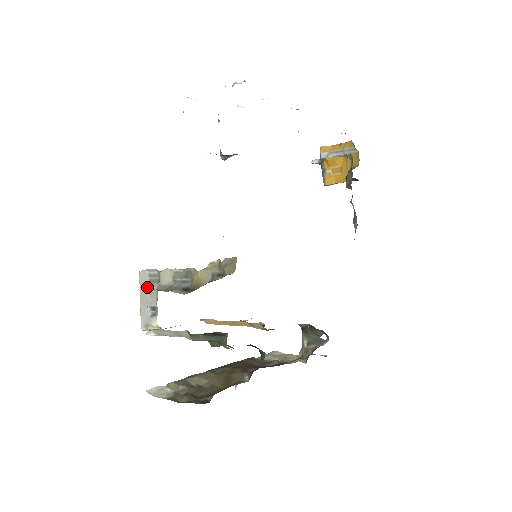
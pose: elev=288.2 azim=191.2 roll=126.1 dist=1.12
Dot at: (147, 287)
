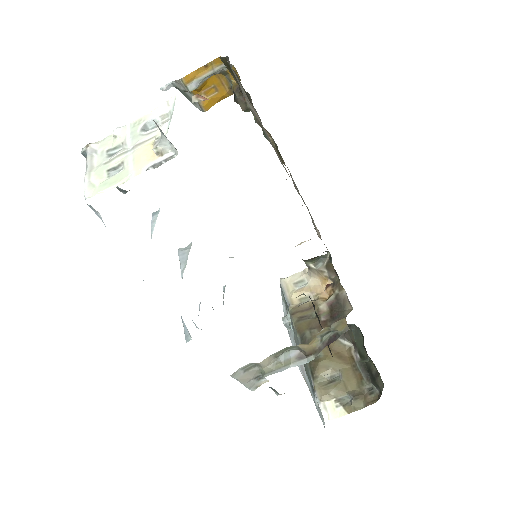
Dot at: (245, 375)
